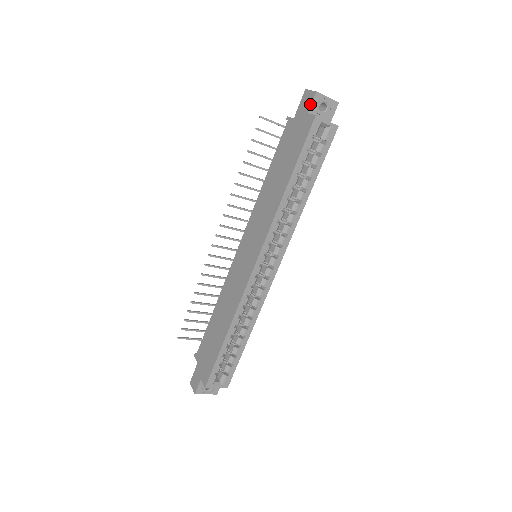
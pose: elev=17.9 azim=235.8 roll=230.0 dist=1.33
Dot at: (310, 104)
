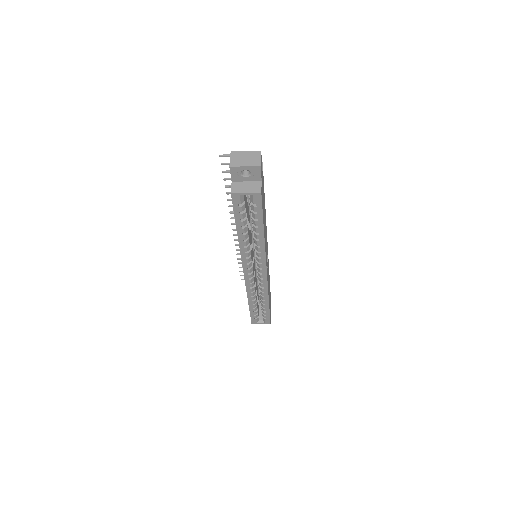
Dot at: occluded
